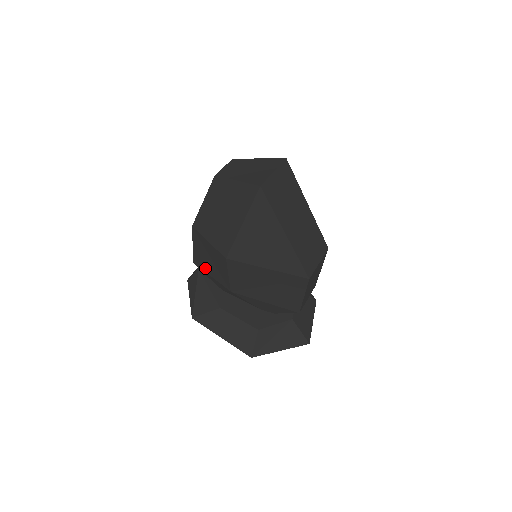
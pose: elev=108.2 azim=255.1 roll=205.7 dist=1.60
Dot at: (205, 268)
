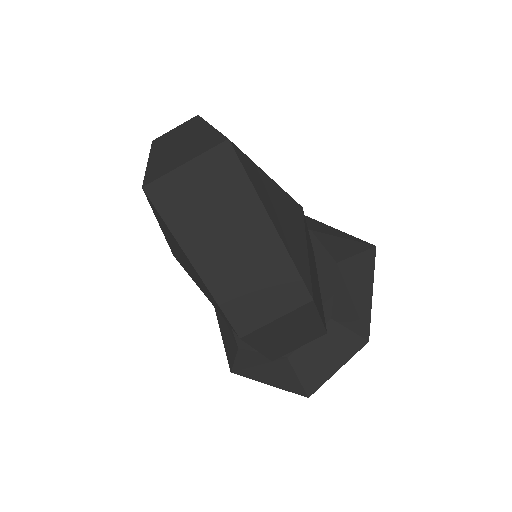
Dot at: occluded
